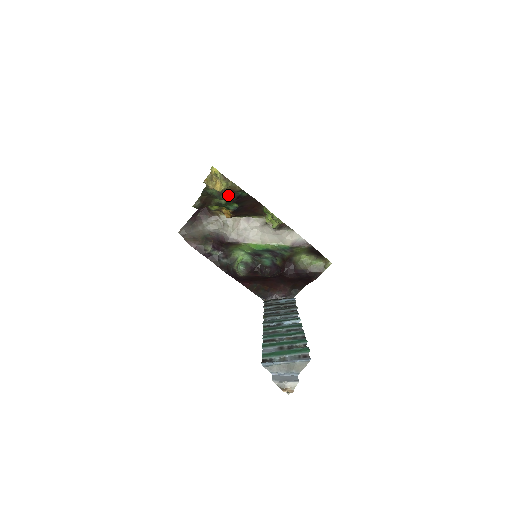
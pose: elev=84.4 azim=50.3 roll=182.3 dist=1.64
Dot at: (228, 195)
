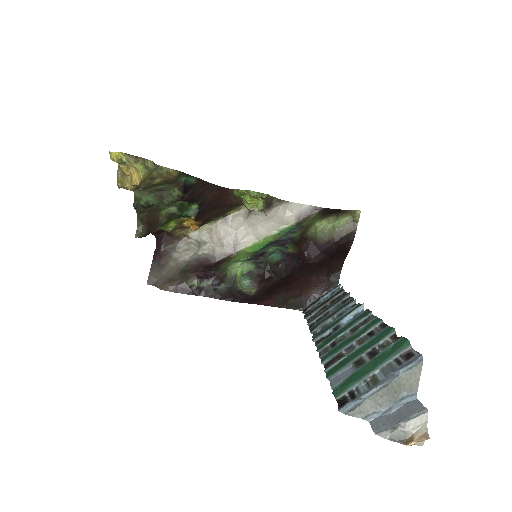
Dot at: (170, 193)
